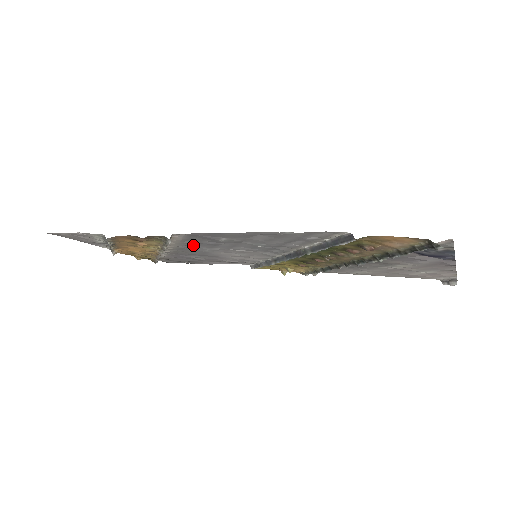
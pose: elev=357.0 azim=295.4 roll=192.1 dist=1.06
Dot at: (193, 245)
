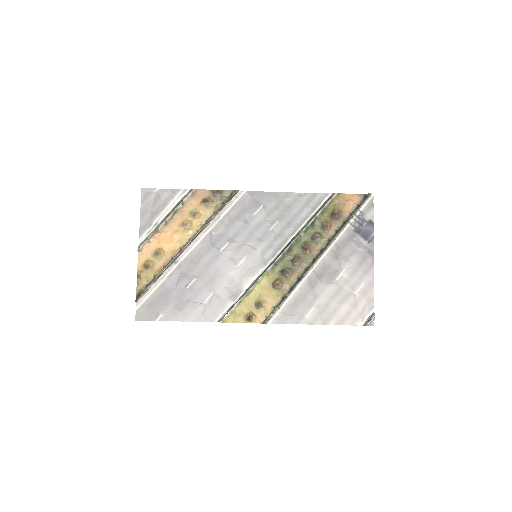
Dot at: (226, 229)
